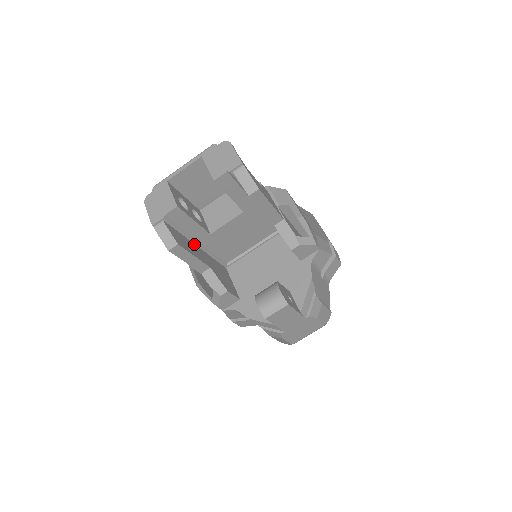
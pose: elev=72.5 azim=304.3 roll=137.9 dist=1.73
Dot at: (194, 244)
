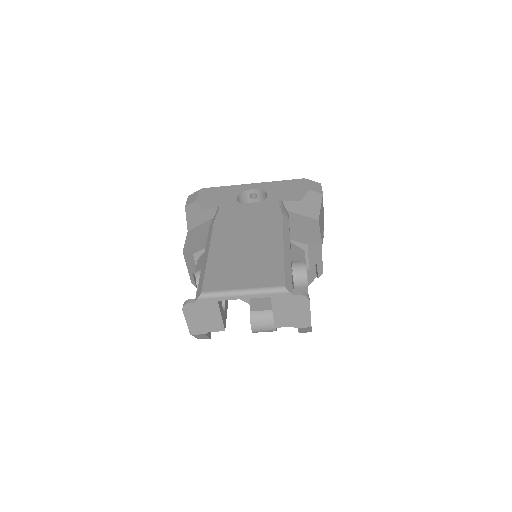
Dot at: occluded
